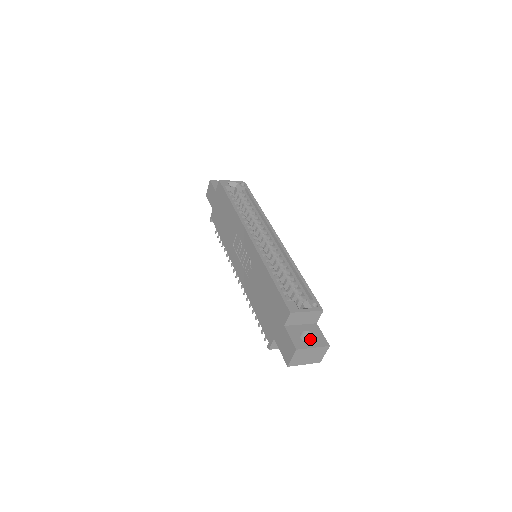
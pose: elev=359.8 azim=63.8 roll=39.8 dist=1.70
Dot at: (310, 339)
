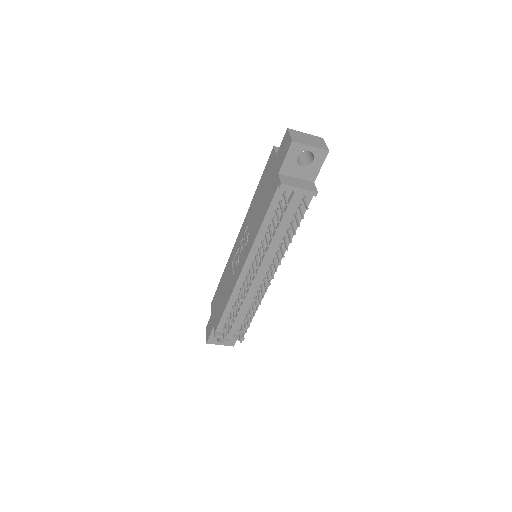
Dot at: (307, 153)
